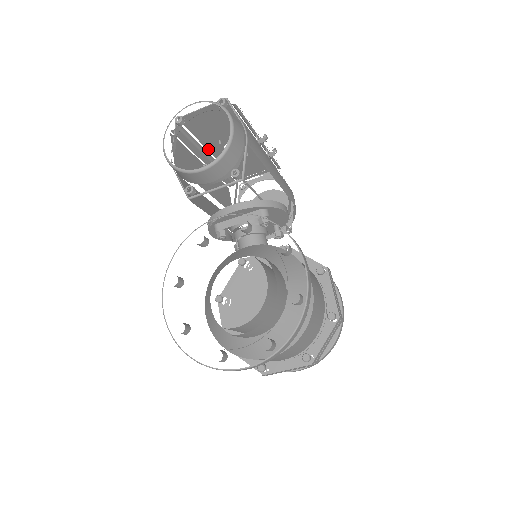
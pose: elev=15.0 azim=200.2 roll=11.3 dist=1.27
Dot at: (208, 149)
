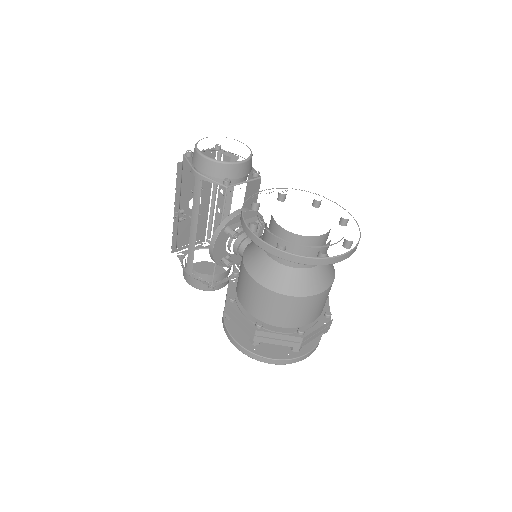
Dot at: (180, 199)
